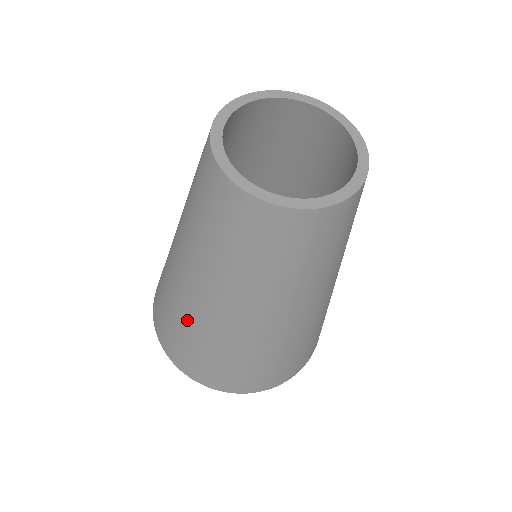
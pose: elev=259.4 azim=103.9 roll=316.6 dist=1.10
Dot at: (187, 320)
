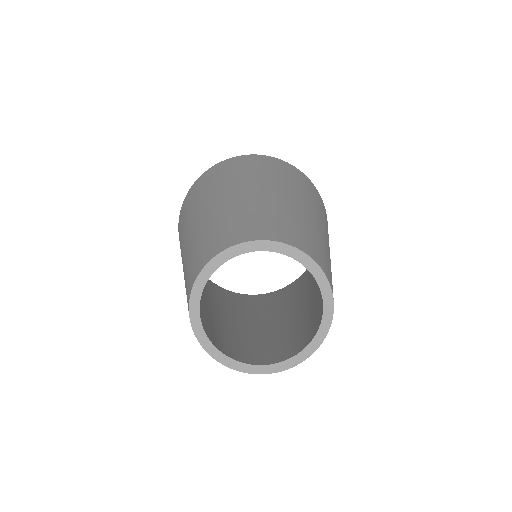
Dot at: occluded
